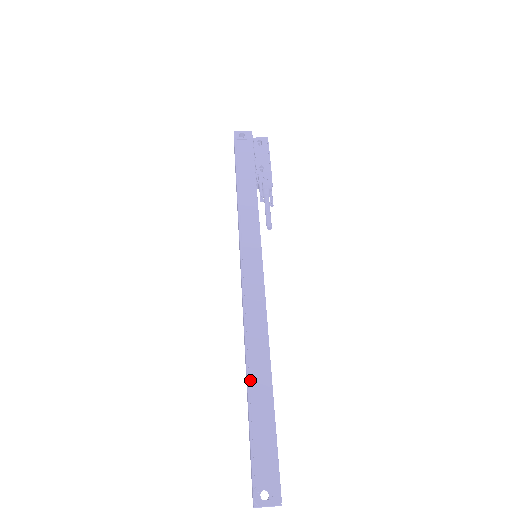
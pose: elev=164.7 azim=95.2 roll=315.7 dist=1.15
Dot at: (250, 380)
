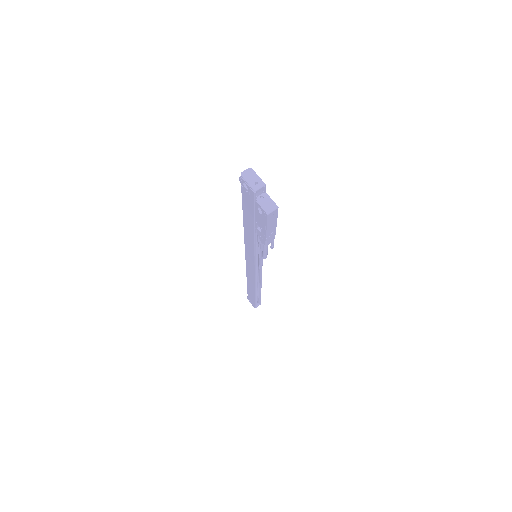
Dot at: (247, 282)
